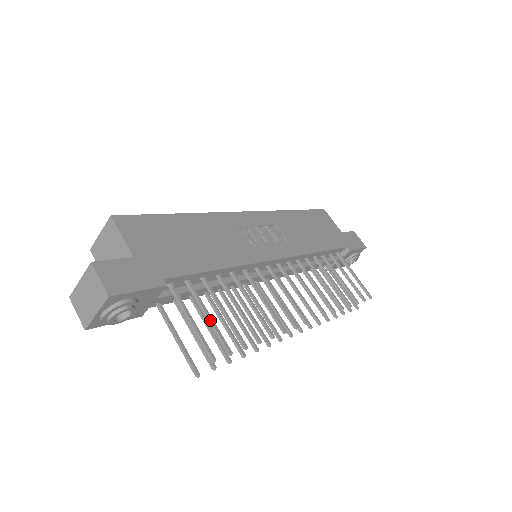
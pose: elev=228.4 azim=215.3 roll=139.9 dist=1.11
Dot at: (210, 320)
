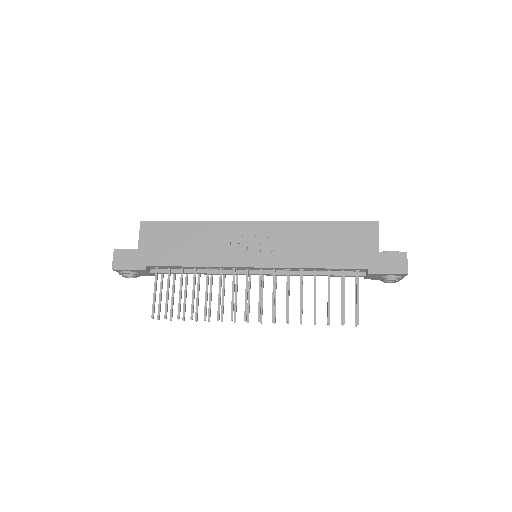
Dot at: (166, 295)
